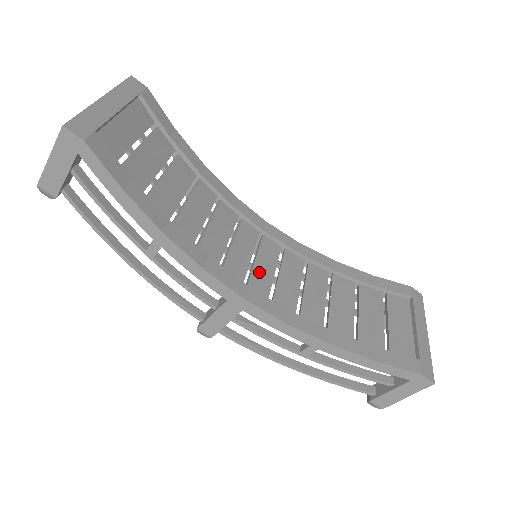
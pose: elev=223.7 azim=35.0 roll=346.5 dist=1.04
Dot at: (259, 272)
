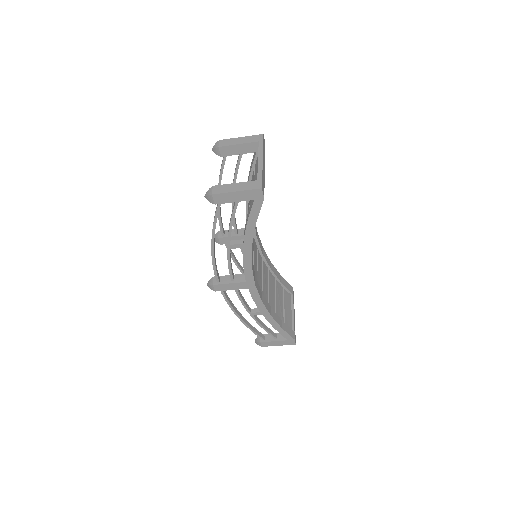
Dot at: (255, 266)
